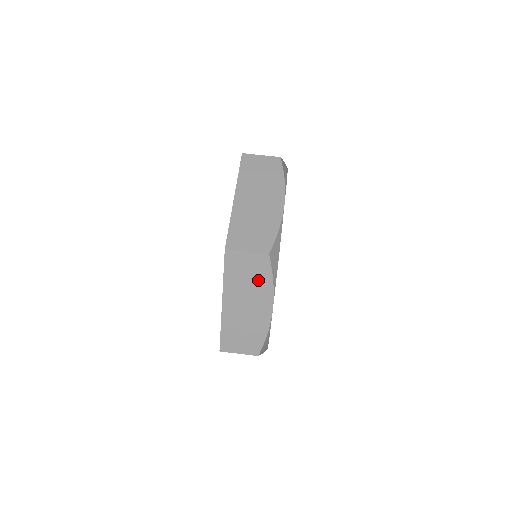
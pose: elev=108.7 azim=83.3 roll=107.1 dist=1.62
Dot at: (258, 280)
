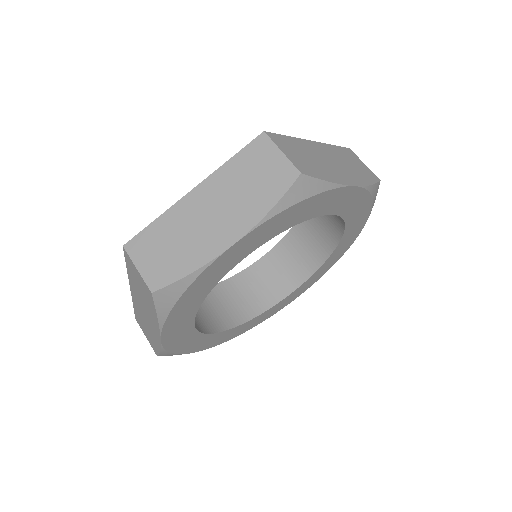
Dot at: (148, 303)
